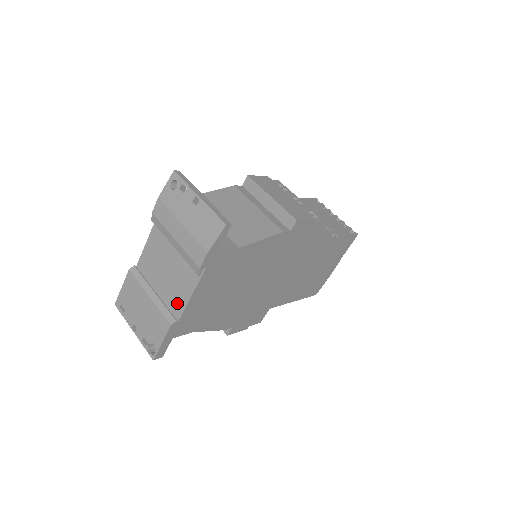
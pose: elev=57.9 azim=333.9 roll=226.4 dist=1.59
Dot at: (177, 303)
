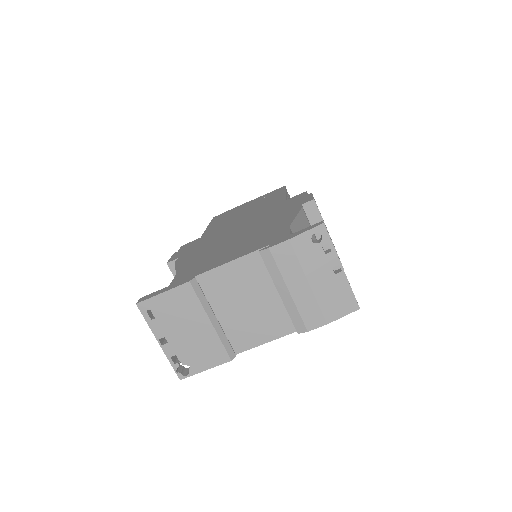
Dot at: (244, 339)
